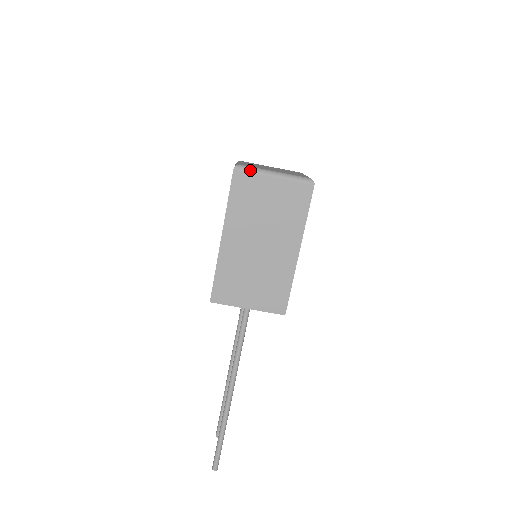
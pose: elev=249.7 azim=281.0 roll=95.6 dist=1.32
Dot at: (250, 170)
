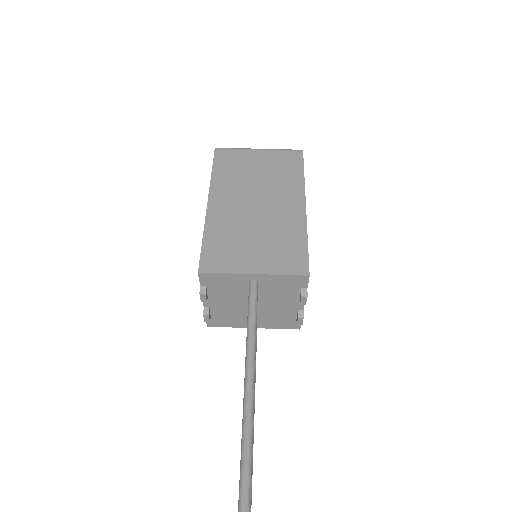
Dot at: (232, 148)
